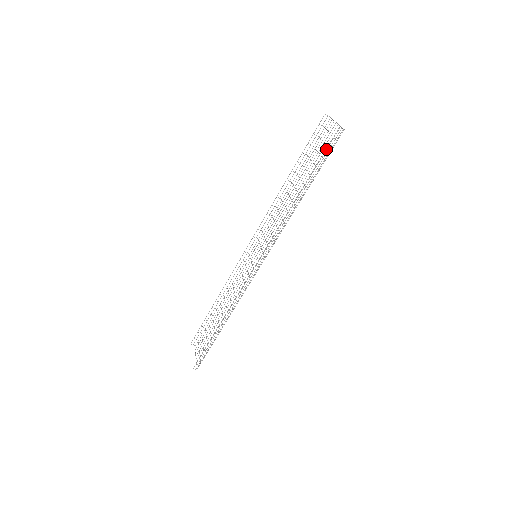
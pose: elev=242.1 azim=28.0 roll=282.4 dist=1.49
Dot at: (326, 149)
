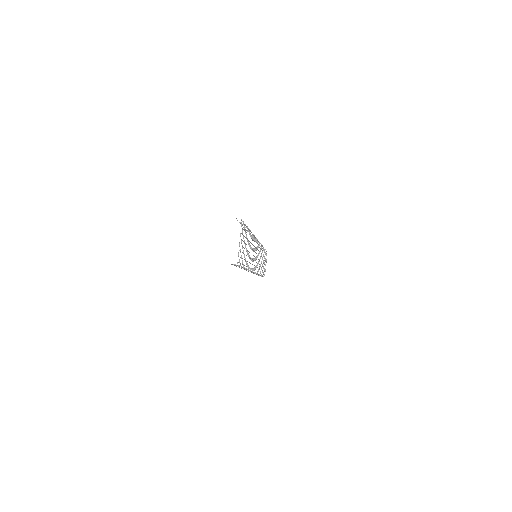
Dot at: (234, 265)
